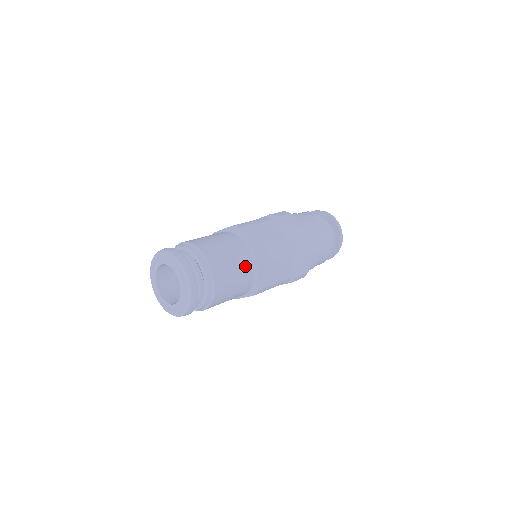
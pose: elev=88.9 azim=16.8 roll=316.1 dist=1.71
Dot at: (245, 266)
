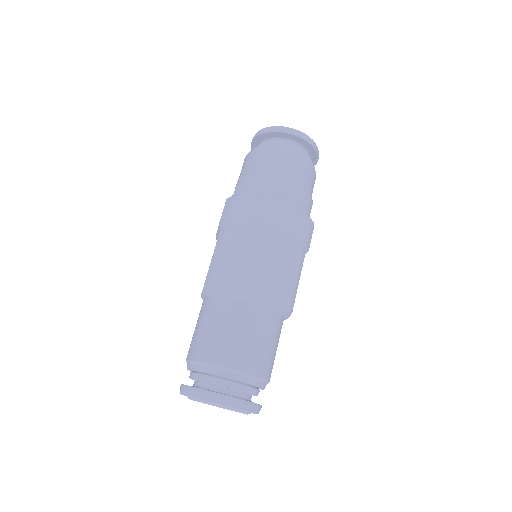
Dot at: (253, 318)
